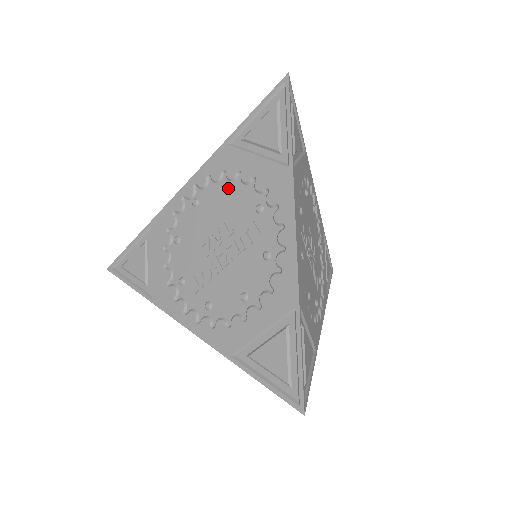
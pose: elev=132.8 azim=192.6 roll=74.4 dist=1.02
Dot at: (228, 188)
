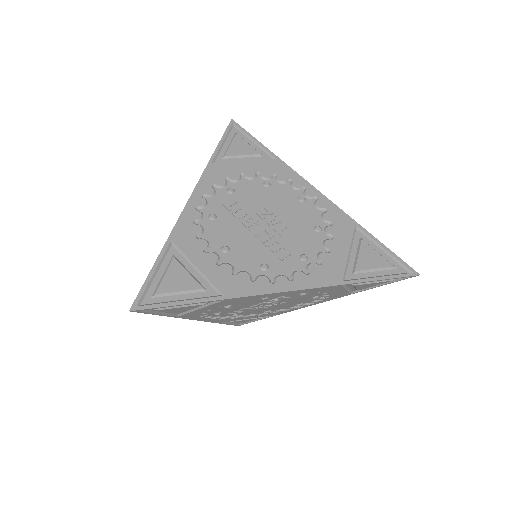
Dot at: occluded
